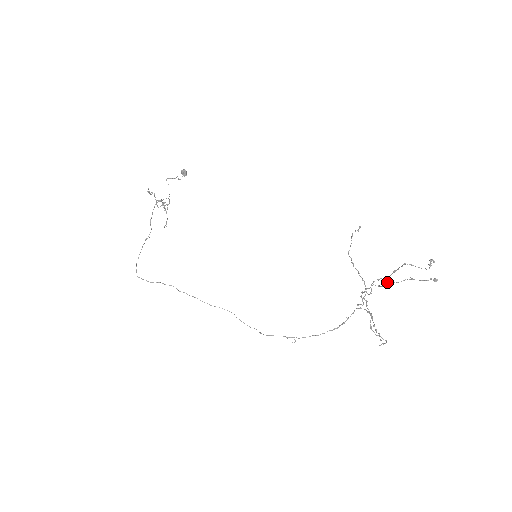
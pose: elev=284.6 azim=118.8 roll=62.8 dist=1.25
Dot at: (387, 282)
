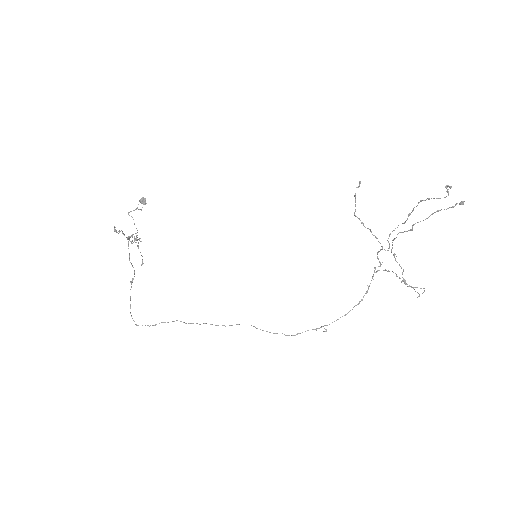
Dot at: occluded
